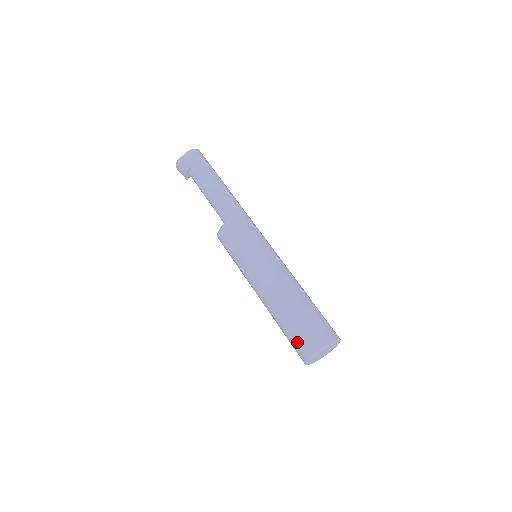
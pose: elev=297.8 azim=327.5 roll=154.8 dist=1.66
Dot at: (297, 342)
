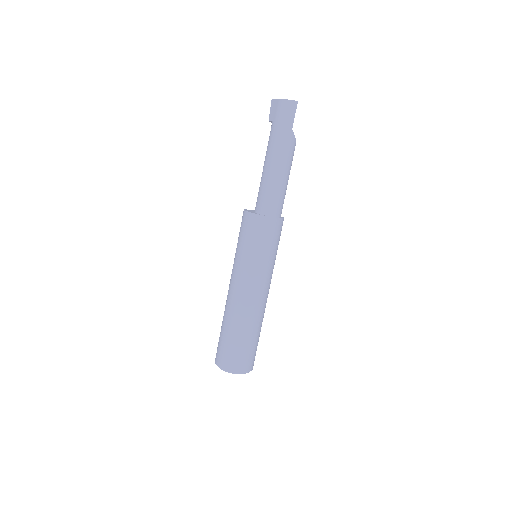
Dot at: occluded
